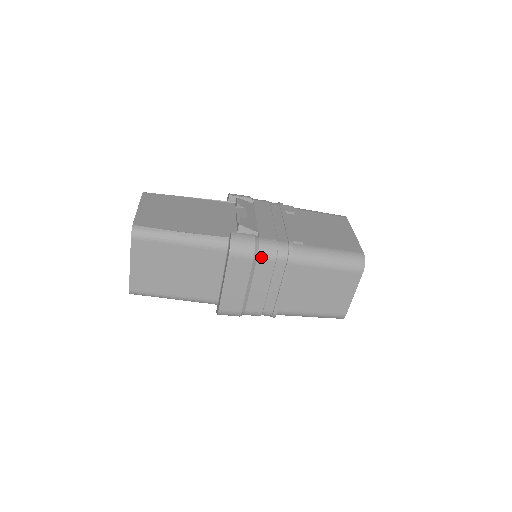
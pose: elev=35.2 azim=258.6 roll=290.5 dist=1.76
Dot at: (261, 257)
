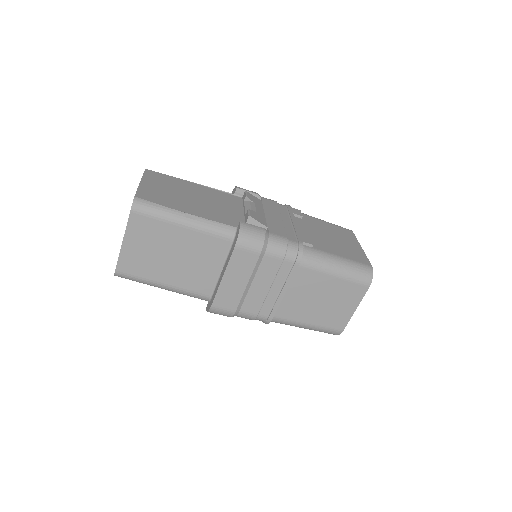
Dot at: (269, 253)
